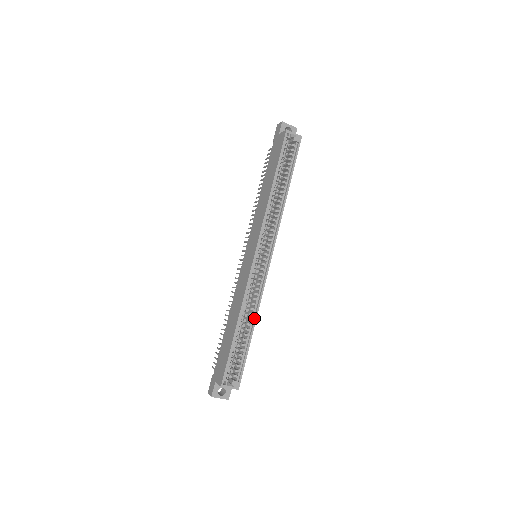
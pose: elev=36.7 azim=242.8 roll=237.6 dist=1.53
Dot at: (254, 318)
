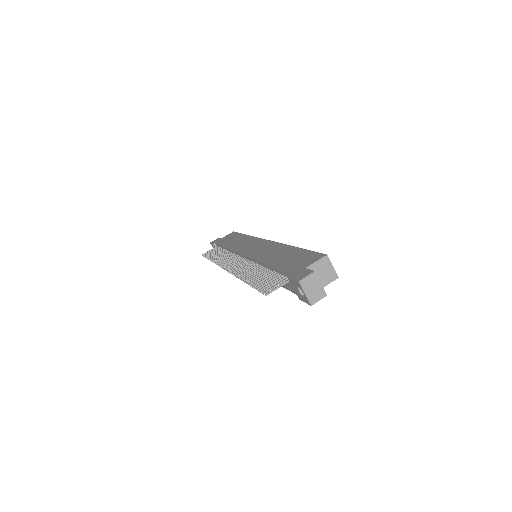
Dot at: occluded
